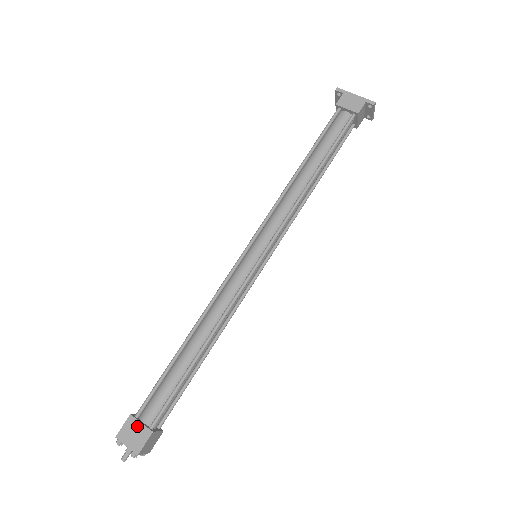
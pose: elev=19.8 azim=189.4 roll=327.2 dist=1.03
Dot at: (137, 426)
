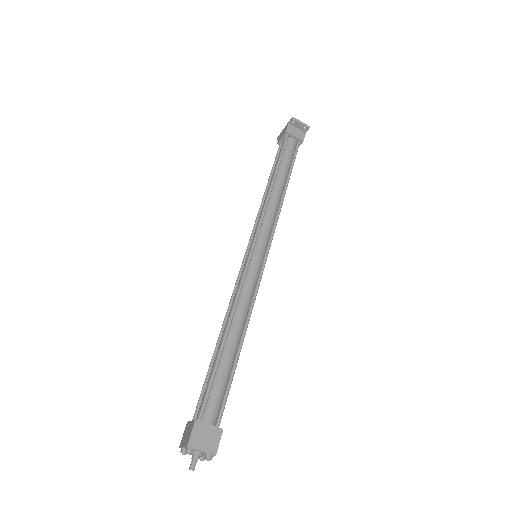
Dot at: (189, 426)
